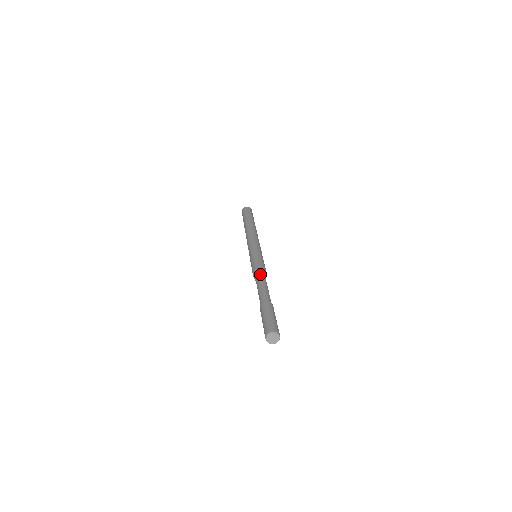
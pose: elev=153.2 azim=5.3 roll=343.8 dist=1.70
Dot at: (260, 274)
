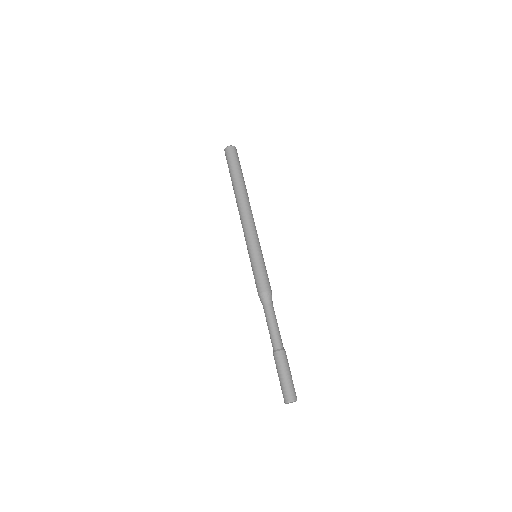
Dot at: (270, 300)
